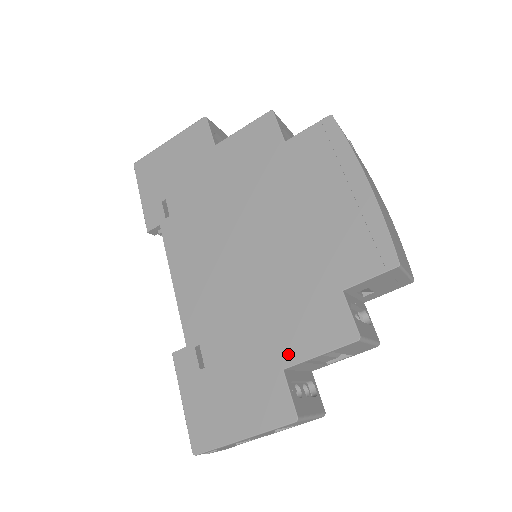
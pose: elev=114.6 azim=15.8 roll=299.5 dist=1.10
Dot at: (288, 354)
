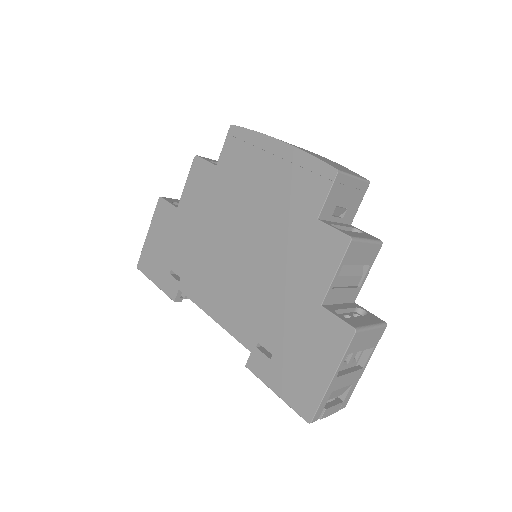
Dot at: (316, 292)
